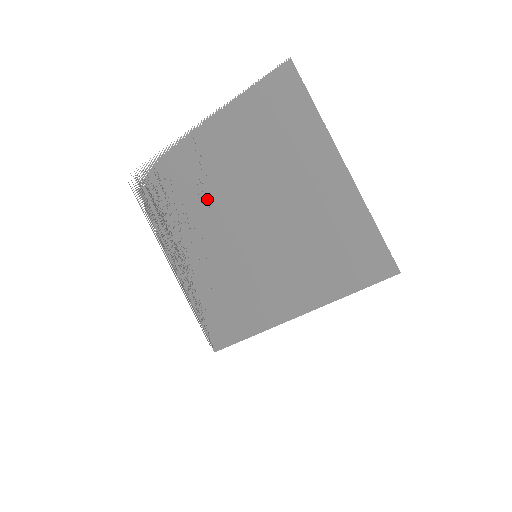
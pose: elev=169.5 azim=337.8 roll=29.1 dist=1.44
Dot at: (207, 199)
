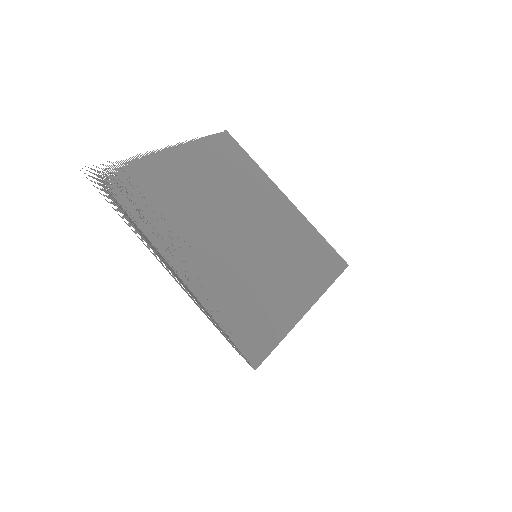
Dot at: (193, 205)
